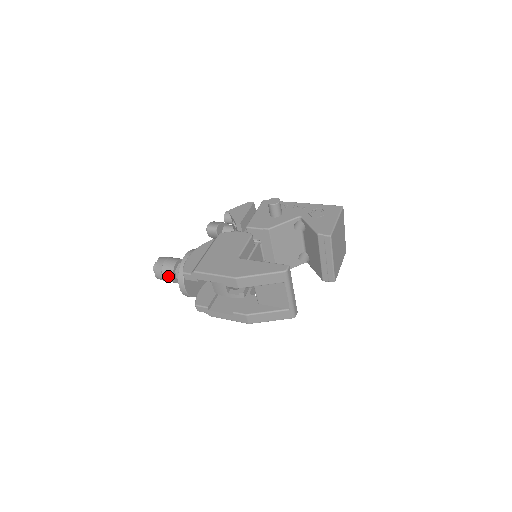
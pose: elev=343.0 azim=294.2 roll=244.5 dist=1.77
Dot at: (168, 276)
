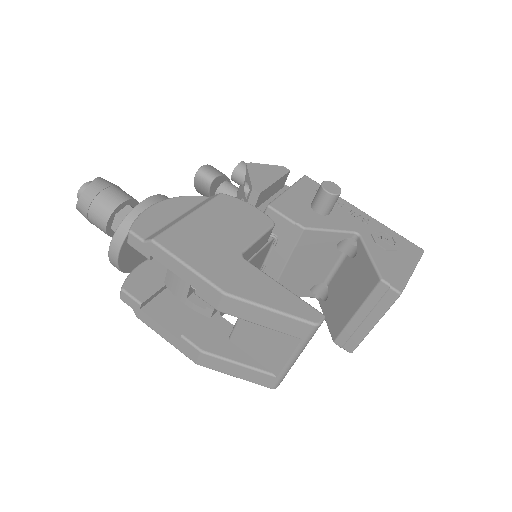
Dot at: (98, 217)
